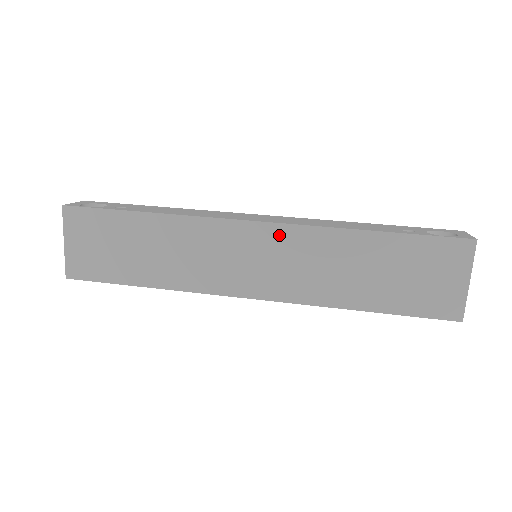
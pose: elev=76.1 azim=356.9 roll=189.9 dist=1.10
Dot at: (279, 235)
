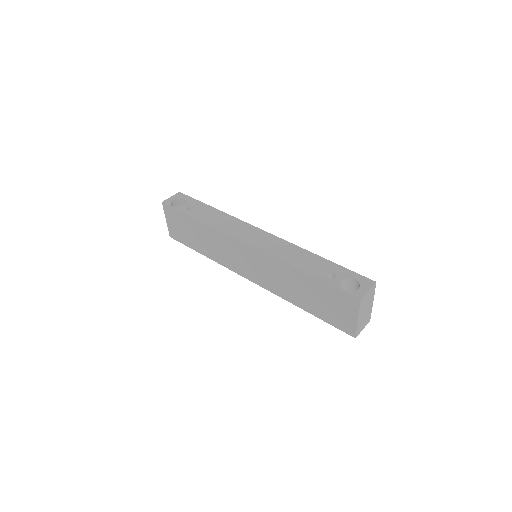
Dot at: (258, 255)
